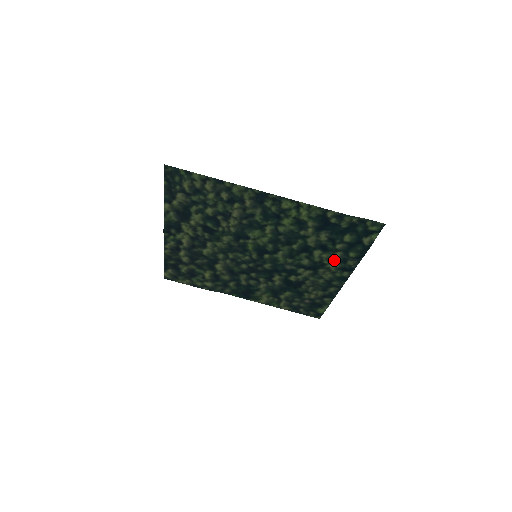
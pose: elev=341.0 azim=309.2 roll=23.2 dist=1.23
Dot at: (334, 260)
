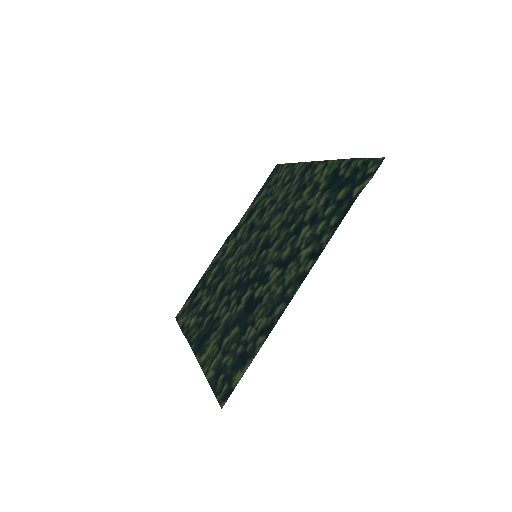
Dot at: (312, 239)
